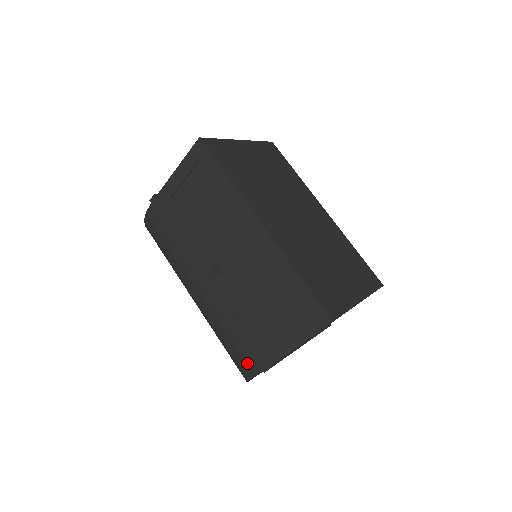
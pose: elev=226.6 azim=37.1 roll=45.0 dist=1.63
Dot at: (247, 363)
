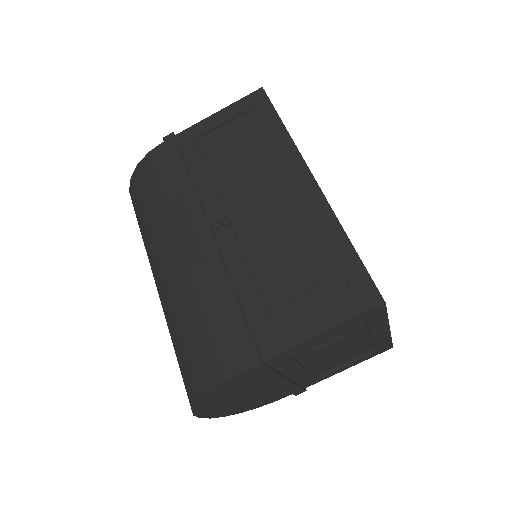
Dot at: (220, 357)
